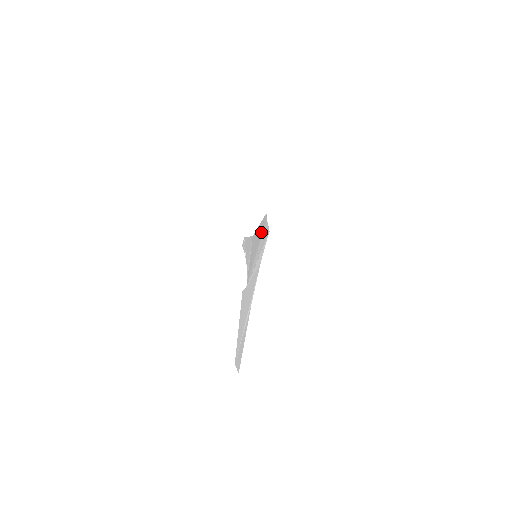
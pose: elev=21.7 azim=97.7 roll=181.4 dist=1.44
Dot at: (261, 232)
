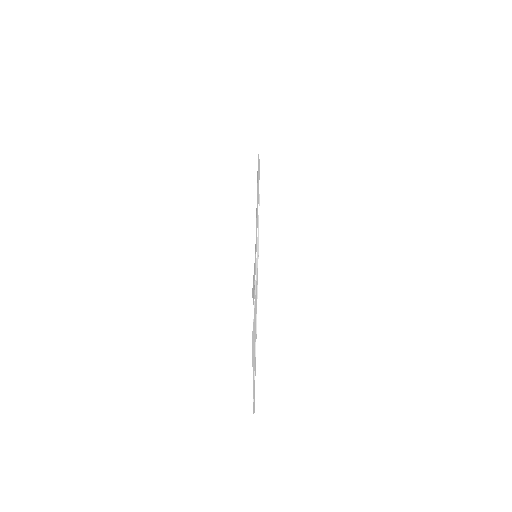
Dot at: occluded
